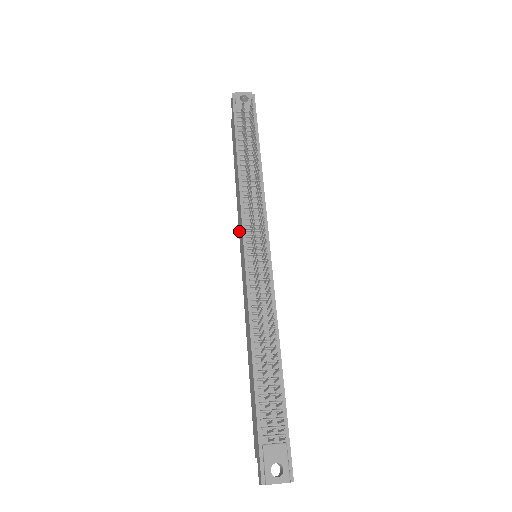
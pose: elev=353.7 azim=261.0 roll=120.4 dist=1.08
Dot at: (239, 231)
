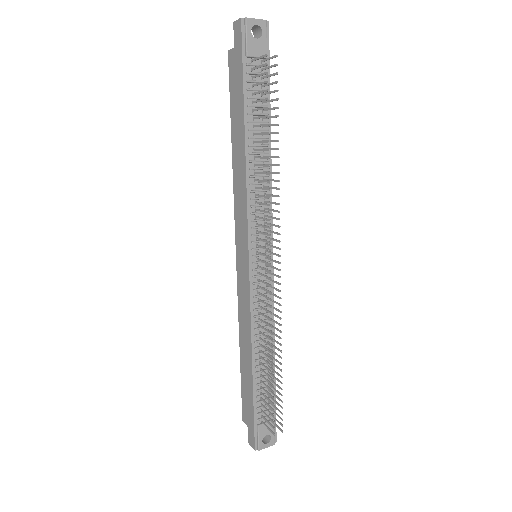
Dot at: (236, 220)
